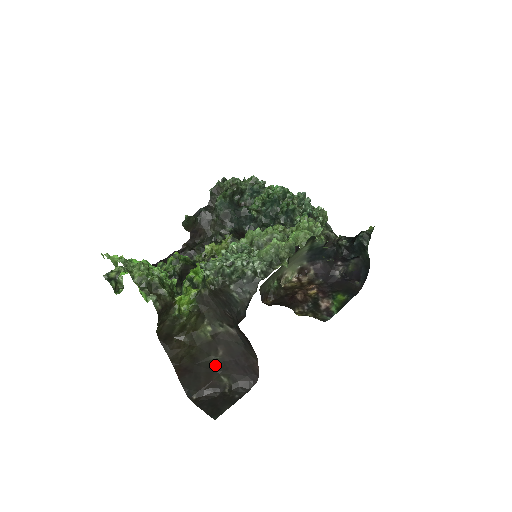
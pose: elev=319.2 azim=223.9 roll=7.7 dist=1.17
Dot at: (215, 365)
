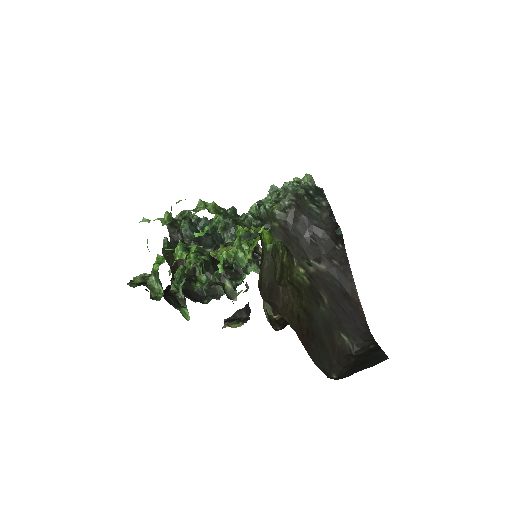
Dot at: (329, 319)
